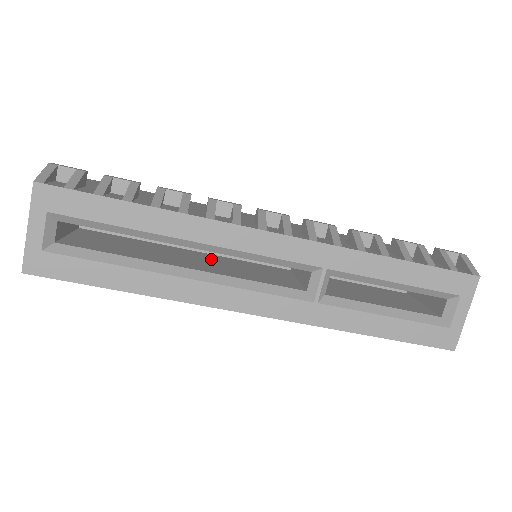
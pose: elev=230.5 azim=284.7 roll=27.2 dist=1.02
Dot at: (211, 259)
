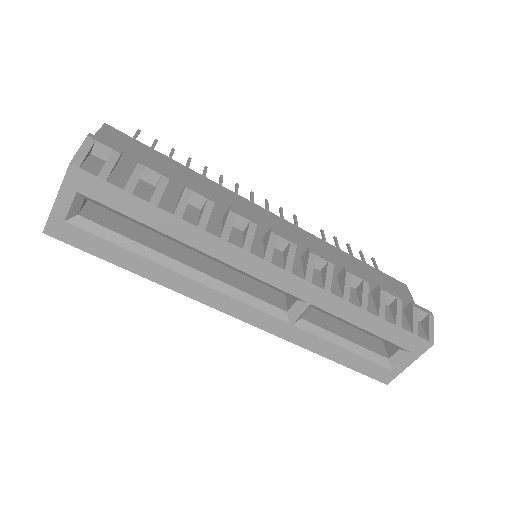
Dot at: occluded
